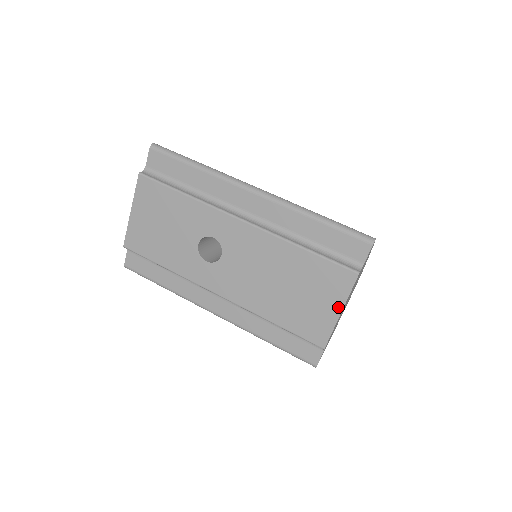
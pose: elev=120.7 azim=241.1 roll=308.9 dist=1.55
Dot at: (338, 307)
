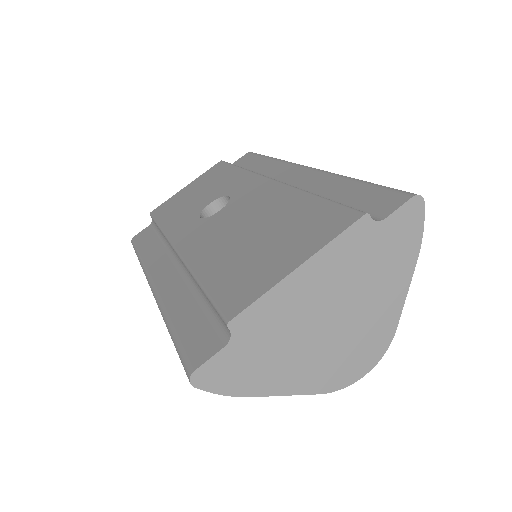
Dot at: (301, 258)
